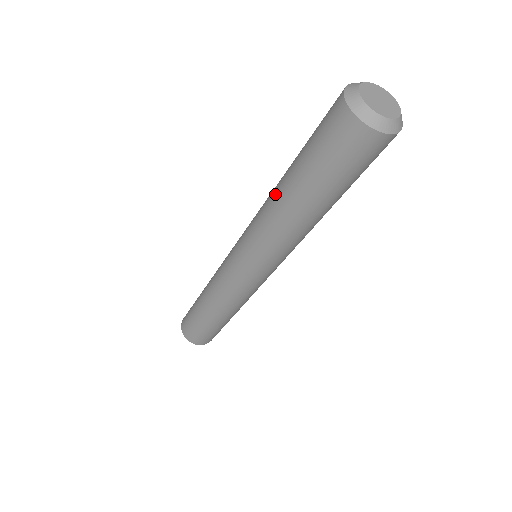
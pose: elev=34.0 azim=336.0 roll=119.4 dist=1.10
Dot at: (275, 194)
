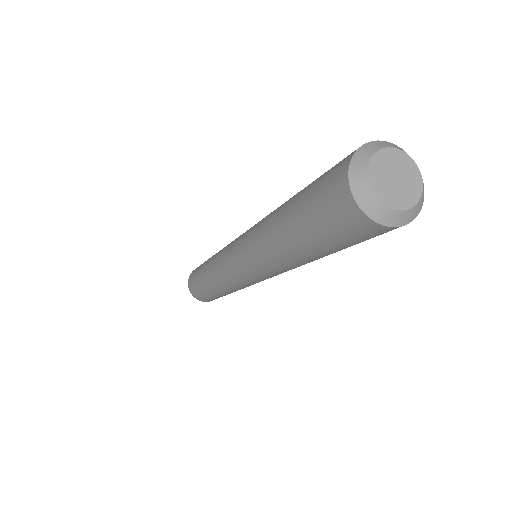
Dot at: (270, 233)
